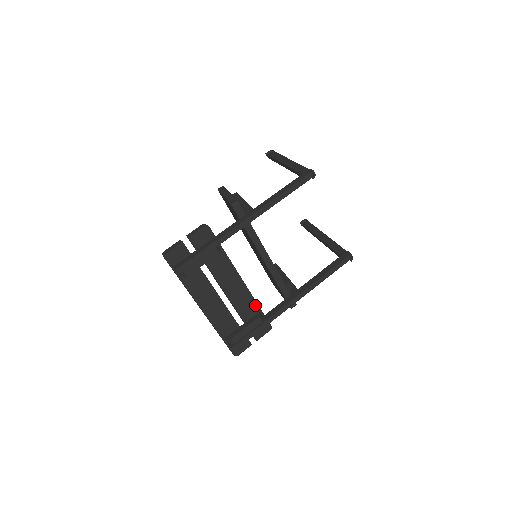
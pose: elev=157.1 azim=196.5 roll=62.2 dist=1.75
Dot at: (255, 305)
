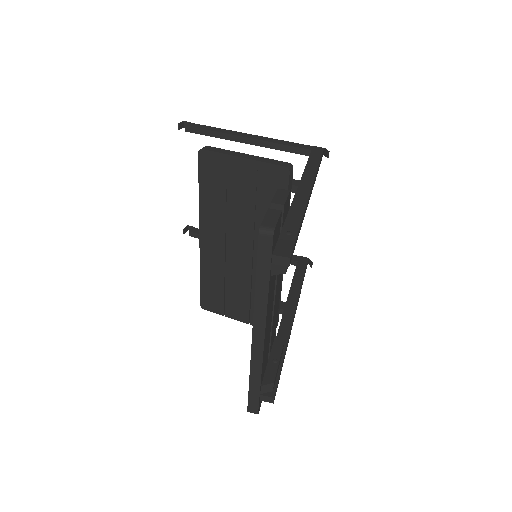
Dot at: (276, 326)
